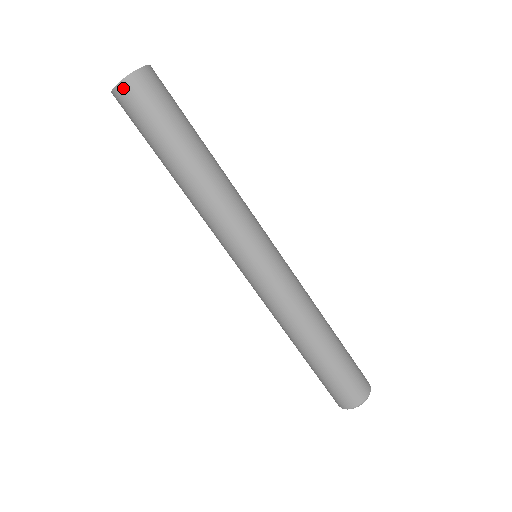
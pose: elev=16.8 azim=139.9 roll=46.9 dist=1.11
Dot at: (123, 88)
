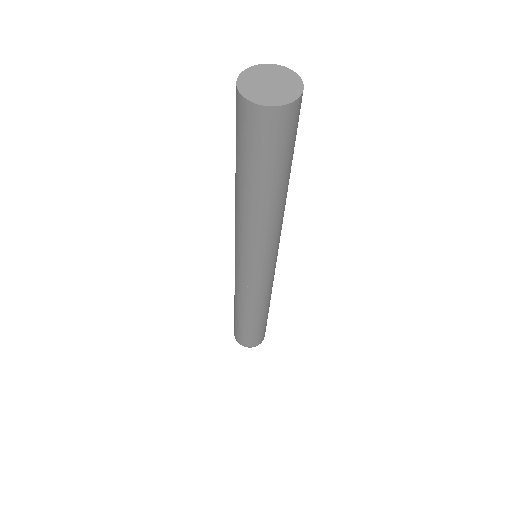
Dot at: (284, 112)
